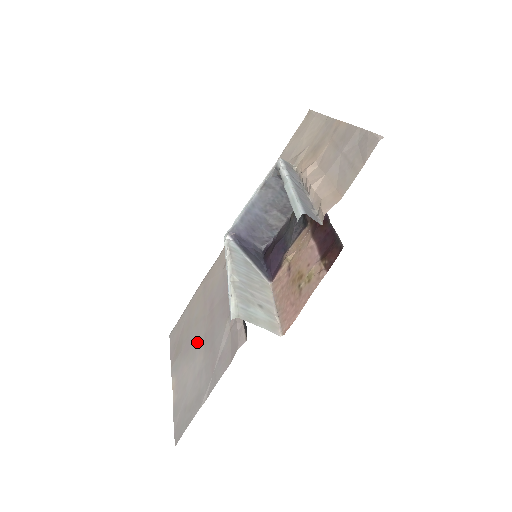
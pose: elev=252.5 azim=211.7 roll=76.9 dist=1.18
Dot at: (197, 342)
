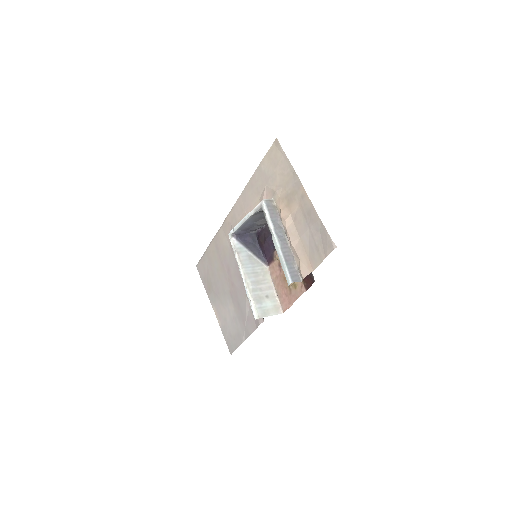
Dot at: (225, 293)
